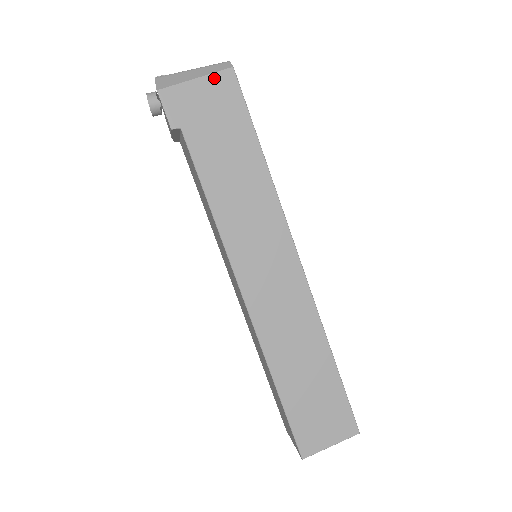
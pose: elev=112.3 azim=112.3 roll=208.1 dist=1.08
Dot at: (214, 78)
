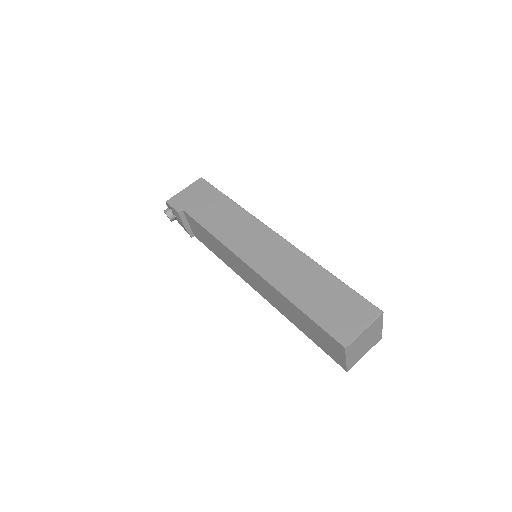
Dot at: (193, 185)
